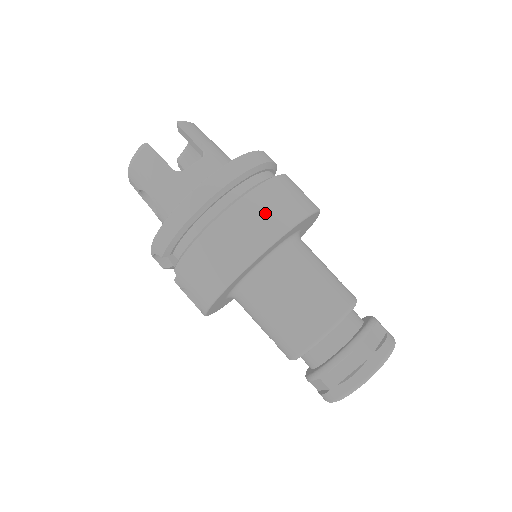
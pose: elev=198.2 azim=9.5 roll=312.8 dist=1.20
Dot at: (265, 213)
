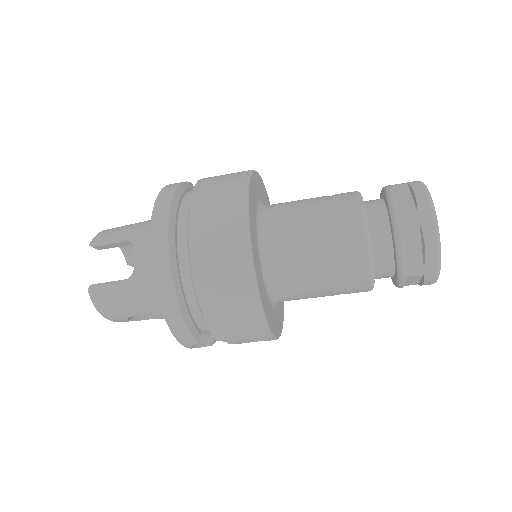
Dot at: (217, 226)
